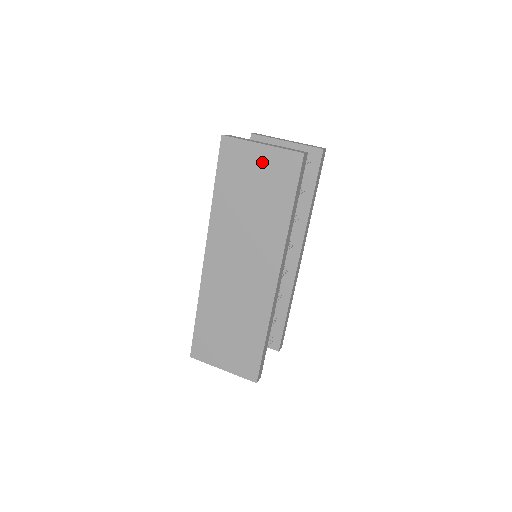
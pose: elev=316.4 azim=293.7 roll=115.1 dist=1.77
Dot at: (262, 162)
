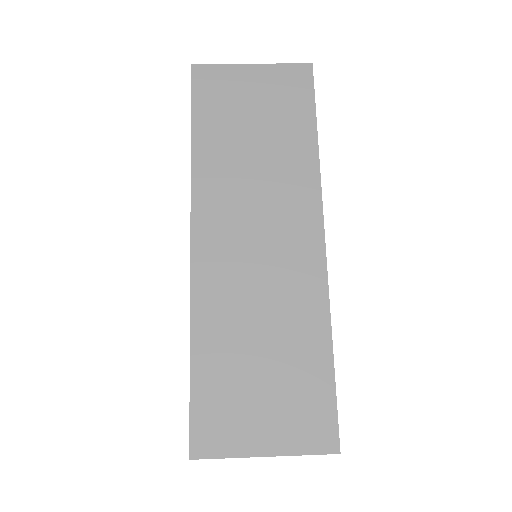
Dot at: (258, 84)
